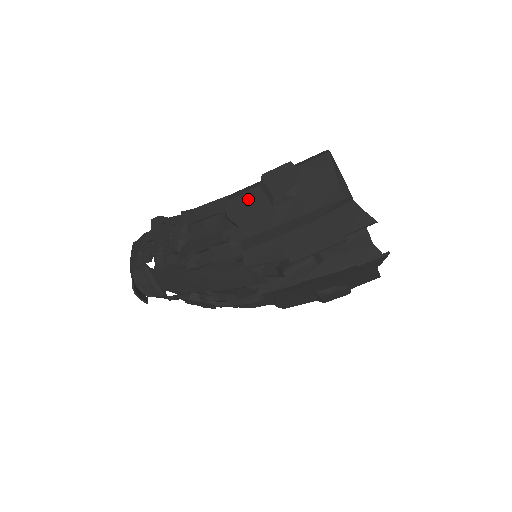
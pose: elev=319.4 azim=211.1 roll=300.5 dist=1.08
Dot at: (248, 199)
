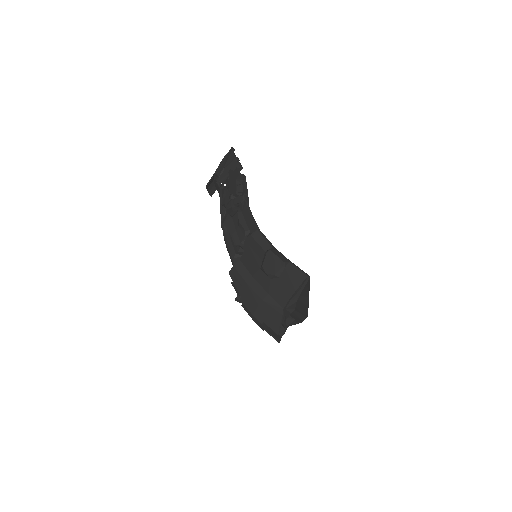
Dot at: (257, 249)
